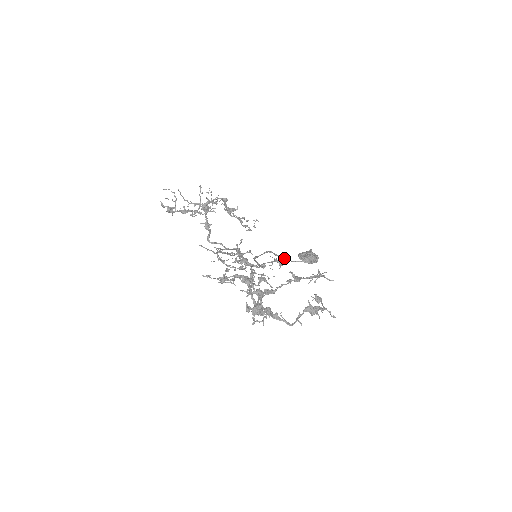
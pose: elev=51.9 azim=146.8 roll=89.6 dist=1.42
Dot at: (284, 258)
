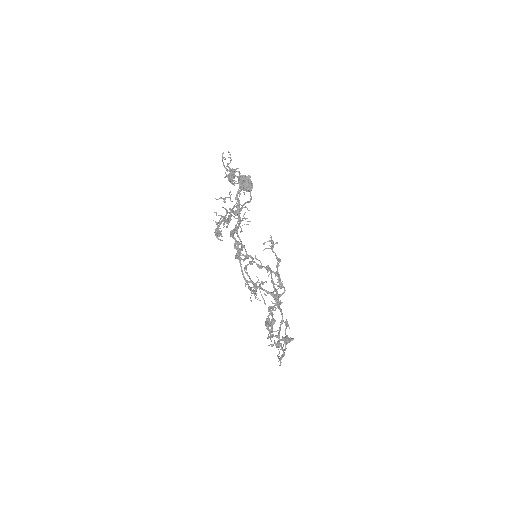
Dot at: (241, 205)
